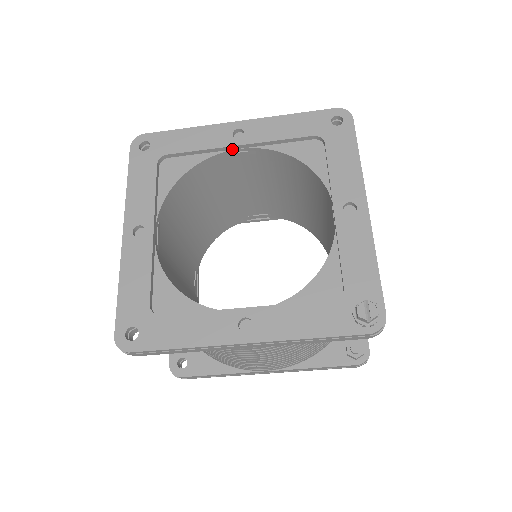
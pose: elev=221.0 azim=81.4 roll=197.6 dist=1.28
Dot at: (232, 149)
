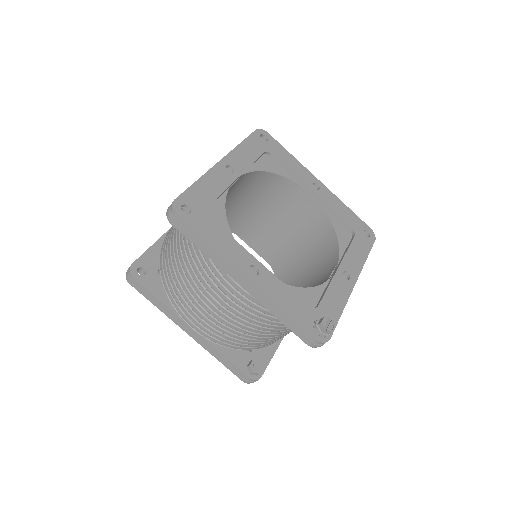
Dot at: (306, 189)
